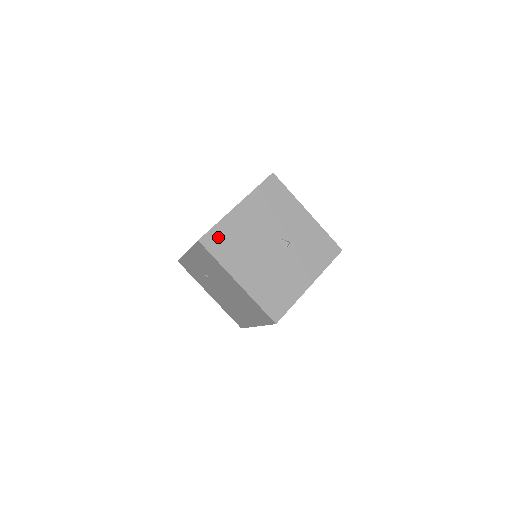
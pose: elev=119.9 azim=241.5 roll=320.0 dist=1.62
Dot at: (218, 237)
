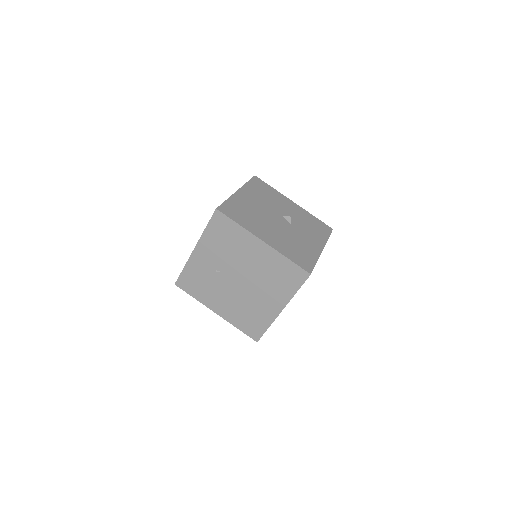
Dot at: (232, 208)
